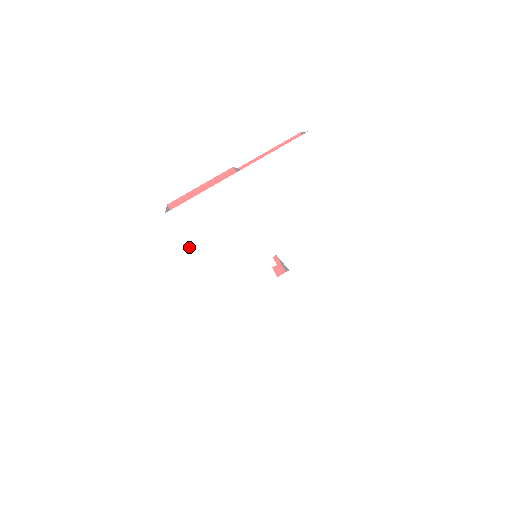
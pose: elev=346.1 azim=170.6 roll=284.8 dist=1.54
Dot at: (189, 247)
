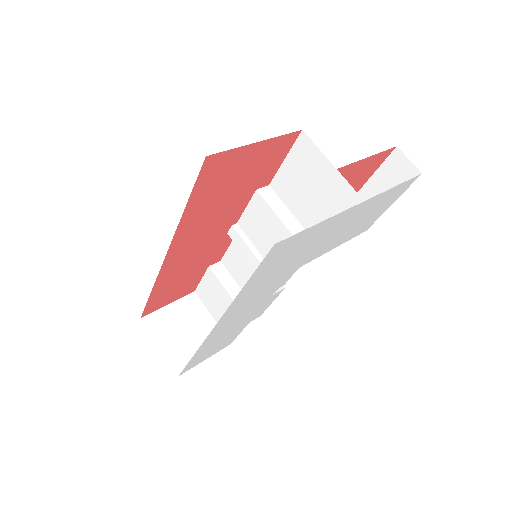
Dot at: (251, 279)
